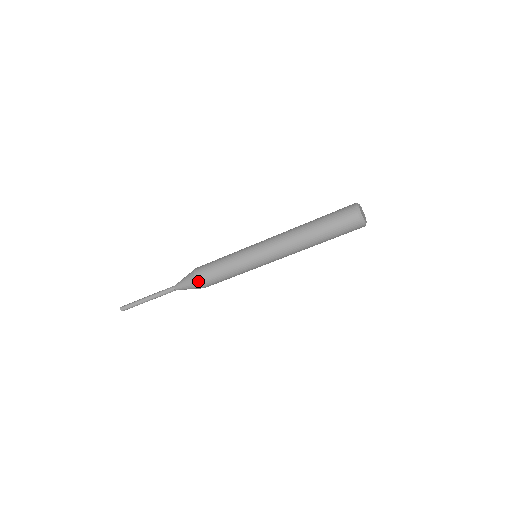
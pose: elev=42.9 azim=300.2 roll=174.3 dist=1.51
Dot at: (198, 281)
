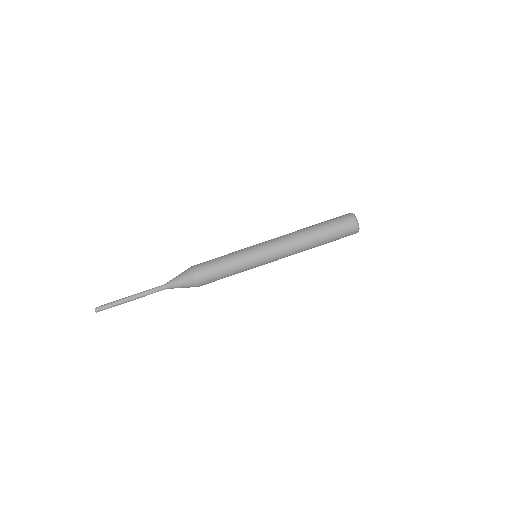
Dot at: (194, 266)
